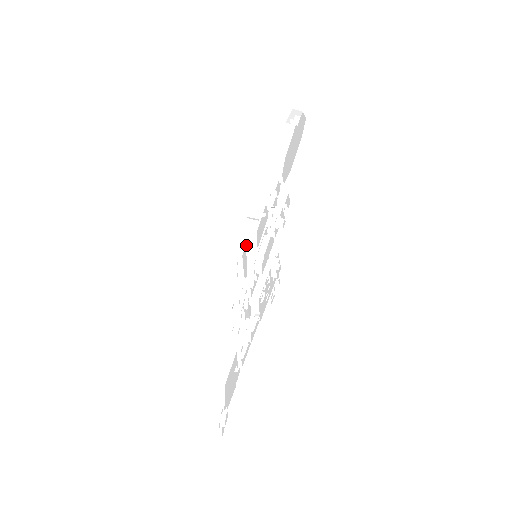
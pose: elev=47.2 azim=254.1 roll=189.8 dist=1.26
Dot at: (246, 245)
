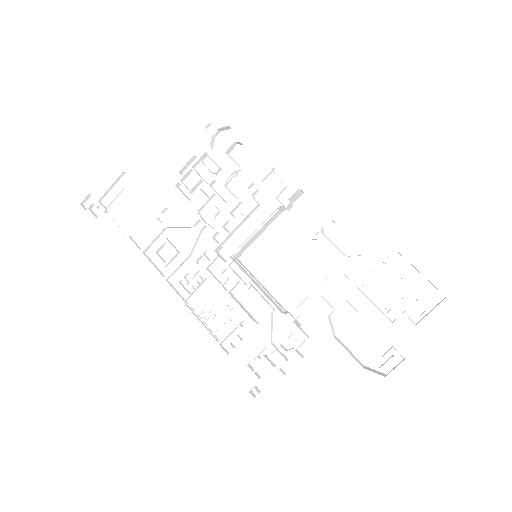
Dot at: (275, 214)
